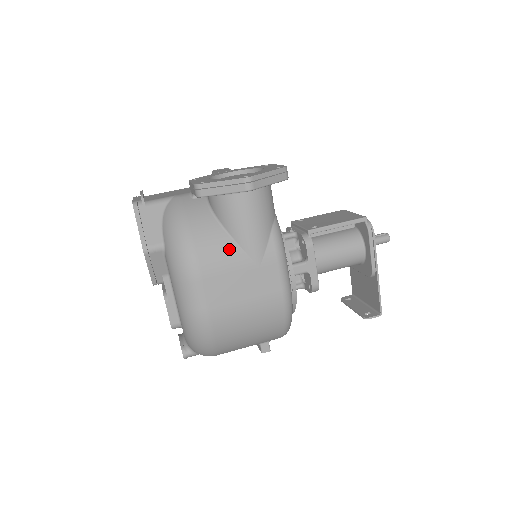
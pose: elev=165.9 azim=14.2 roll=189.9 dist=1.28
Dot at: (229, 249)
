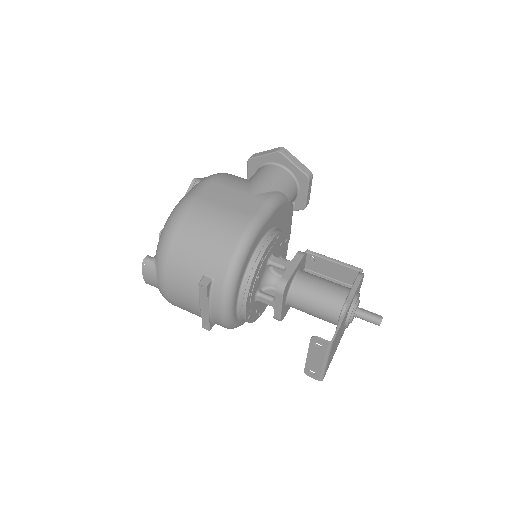
Dot at: (242, 183)
